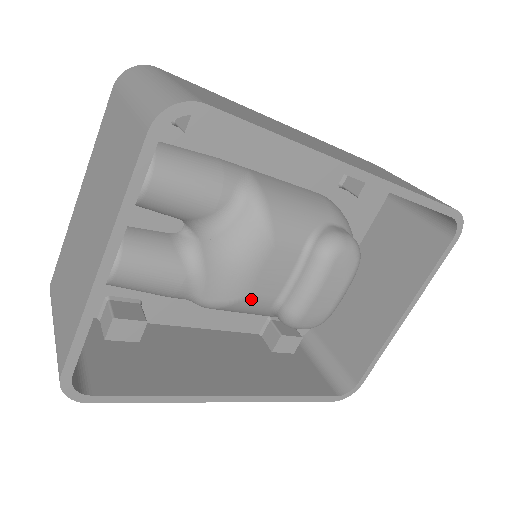
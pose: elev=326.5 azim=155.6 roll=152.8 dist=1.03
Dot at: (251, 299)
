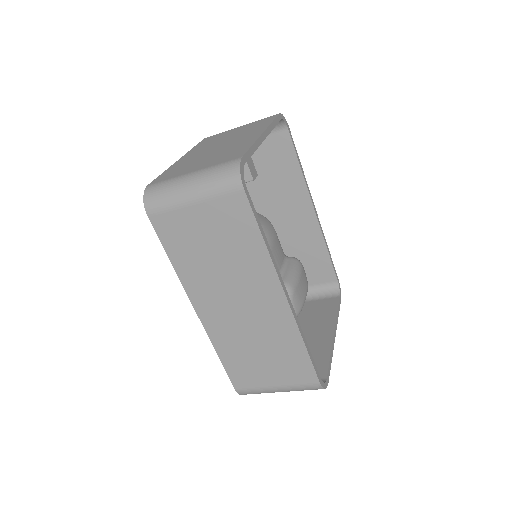
Dot at: occluded
